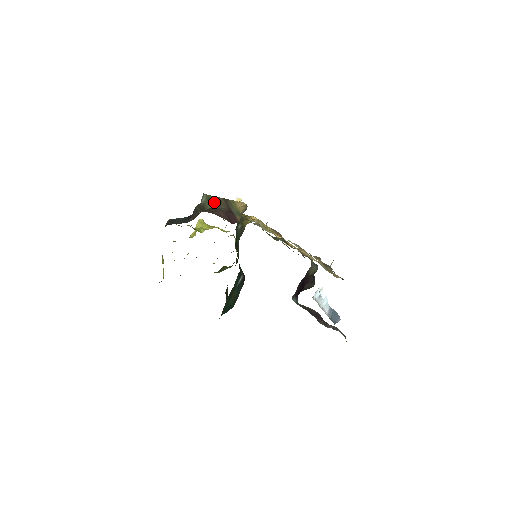
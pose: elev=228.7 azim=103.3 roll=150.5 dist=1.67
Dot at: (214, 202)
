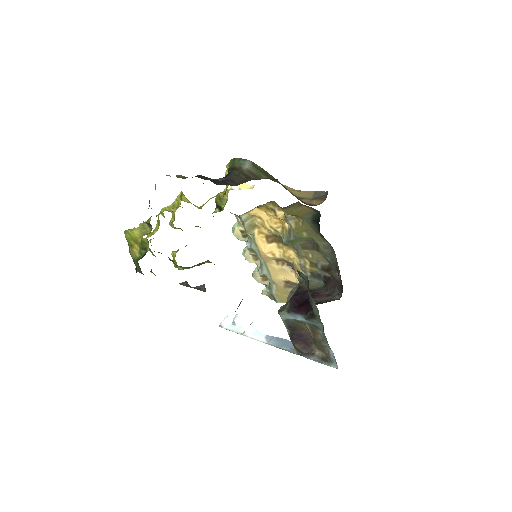
Dot at: (266, 173)
